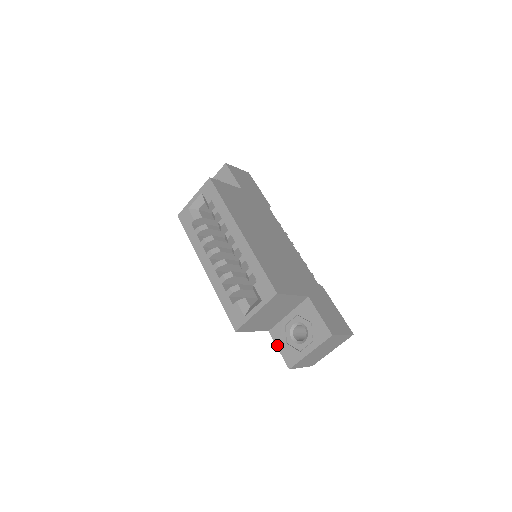
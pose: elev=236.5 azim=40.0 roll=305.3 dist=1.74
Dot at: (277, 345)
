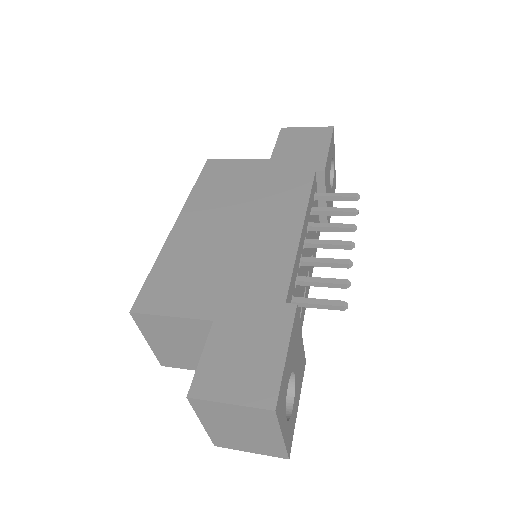
Dot at: occluded
